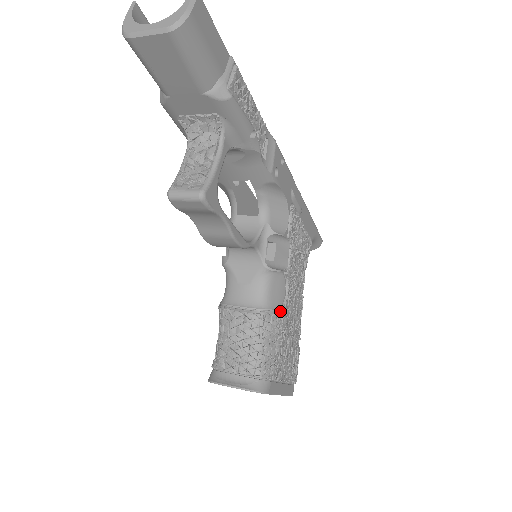
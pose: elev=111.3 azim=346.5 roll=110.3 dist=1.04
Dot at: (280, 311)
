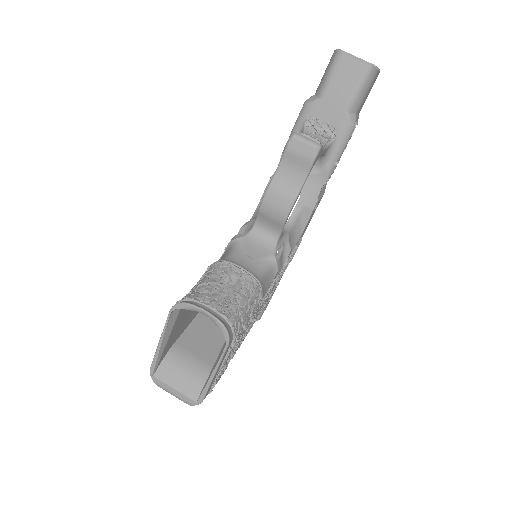
Dot at: (261, 299)
